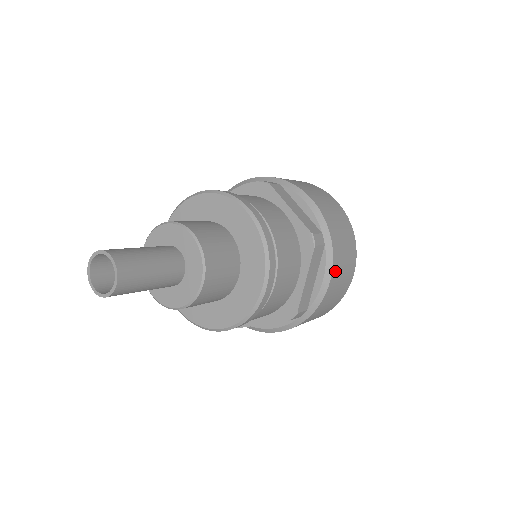
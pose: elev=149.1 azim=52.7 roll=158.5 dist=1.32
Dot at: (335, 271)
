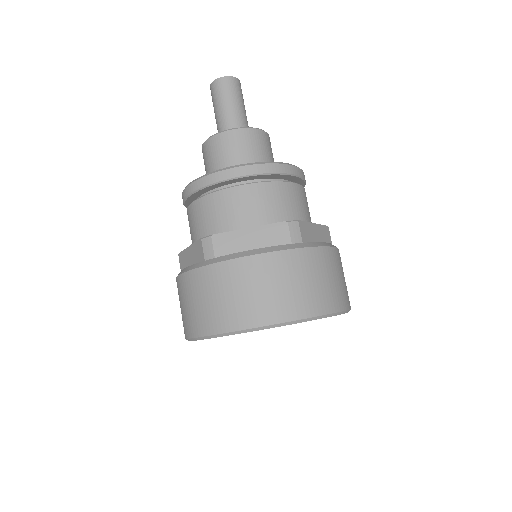
Dot at: (337, 255)
